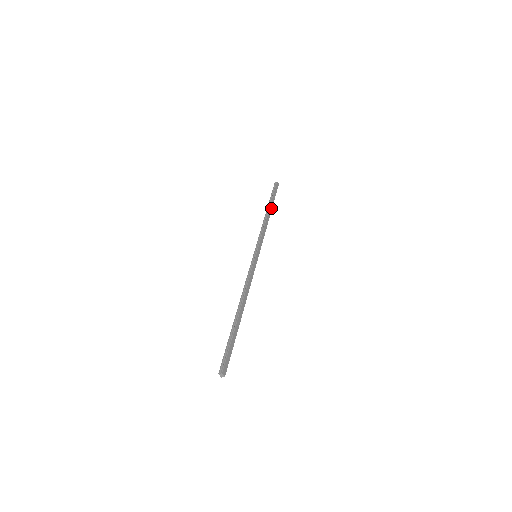
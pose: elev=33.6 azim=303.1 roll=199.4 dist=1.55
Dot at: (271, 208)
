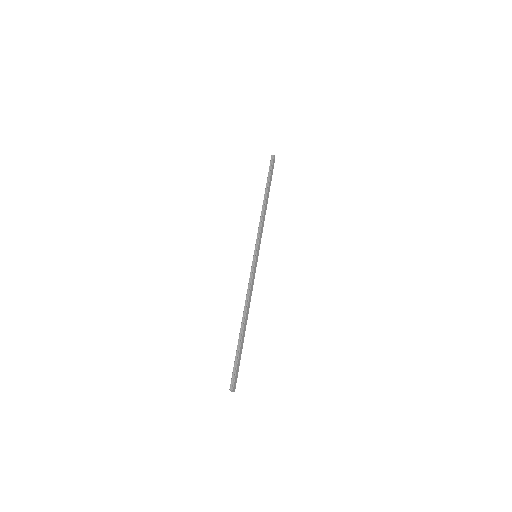
Dot at: occluded
